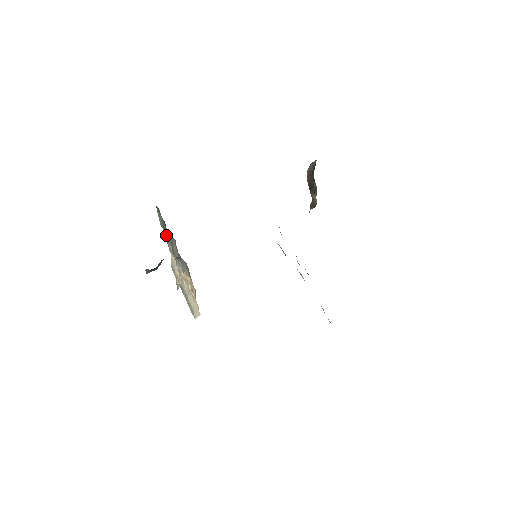
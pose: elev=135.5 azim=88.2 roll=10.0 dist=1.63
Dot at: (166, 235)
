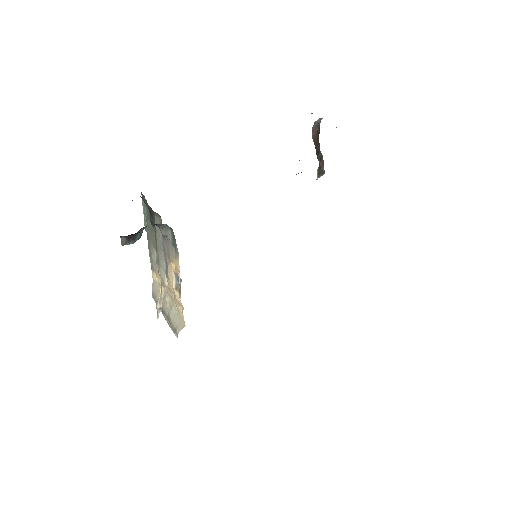
Dot at: (150, 239)
